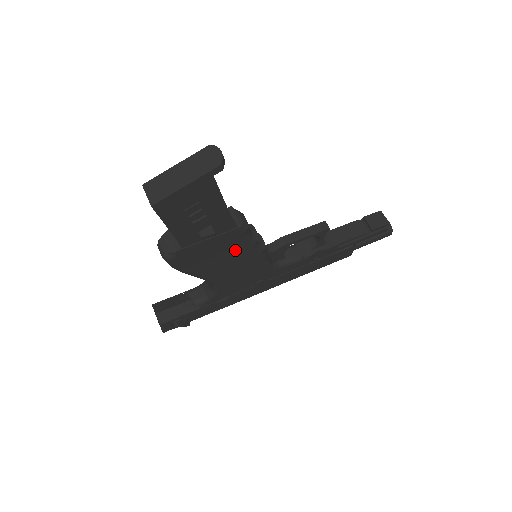
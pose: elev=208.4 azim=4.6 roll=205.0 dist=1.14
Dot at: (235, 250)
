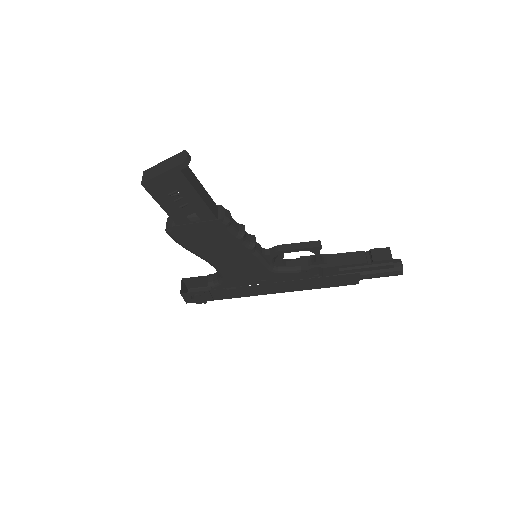
Dot at: (224, 240)
